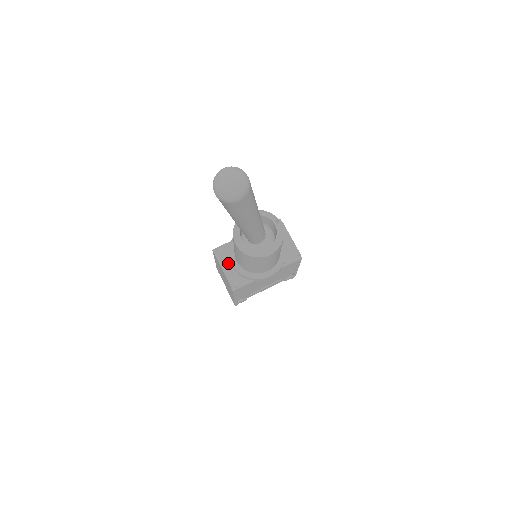
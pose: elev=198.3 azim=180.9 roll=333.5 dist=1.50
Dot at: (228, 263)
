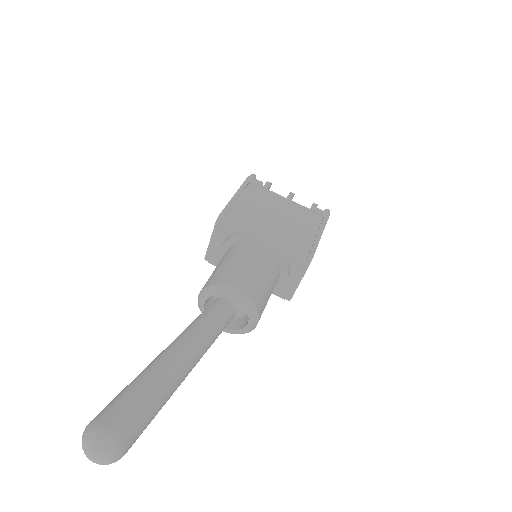
Dot at: (220, 242)
